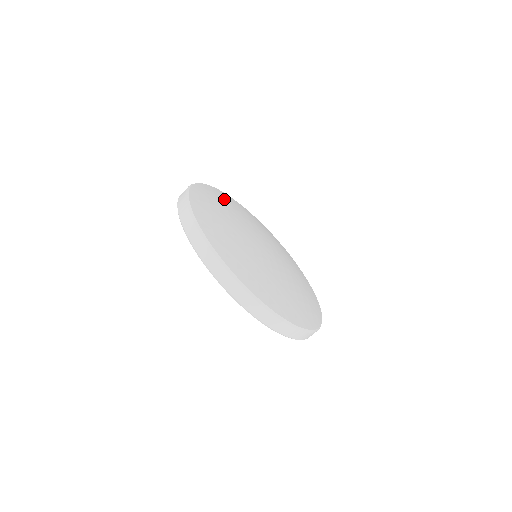
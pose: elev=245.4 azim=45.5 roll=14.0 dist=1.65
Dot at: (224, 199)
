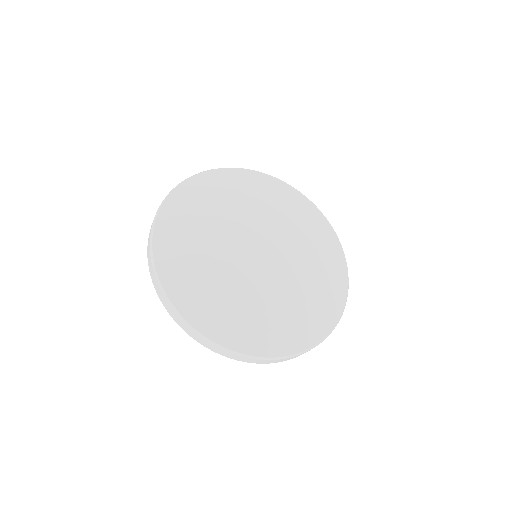
Dot at: (183, 231)
